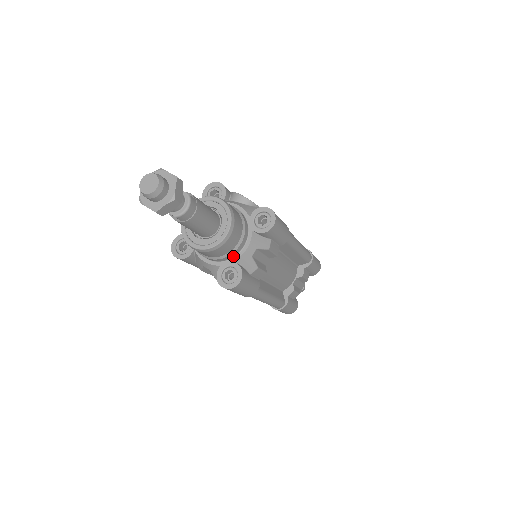
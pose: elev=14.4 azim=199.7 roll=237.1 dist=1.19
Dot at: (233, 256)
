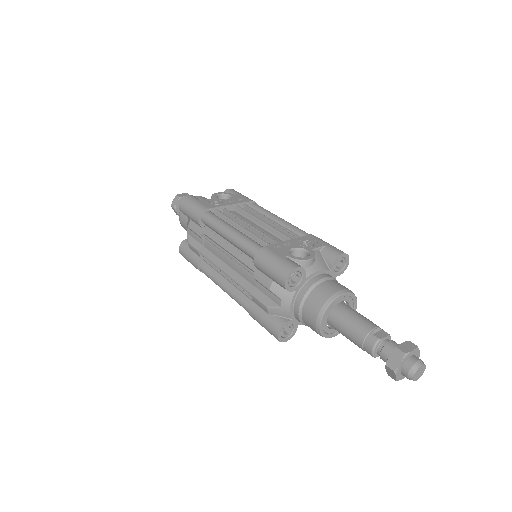
Dot at: occluded
